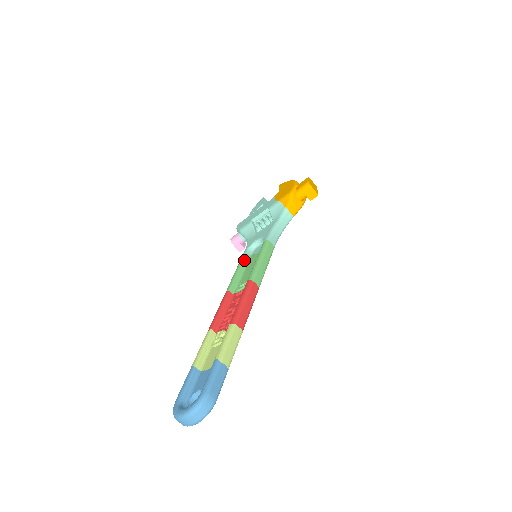
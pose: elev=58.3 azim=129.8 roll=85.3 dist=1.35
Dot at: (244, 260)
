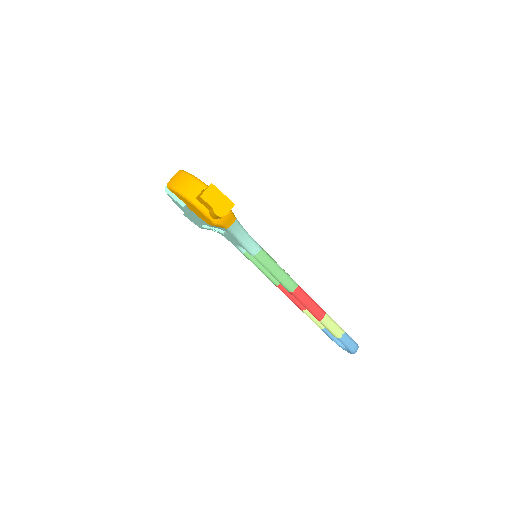
Dot at: (251, 259)
